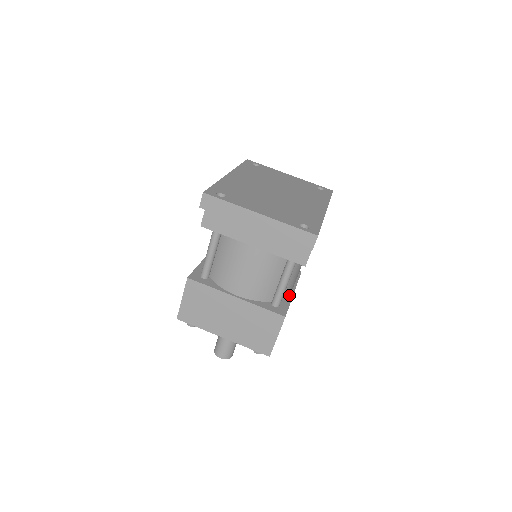
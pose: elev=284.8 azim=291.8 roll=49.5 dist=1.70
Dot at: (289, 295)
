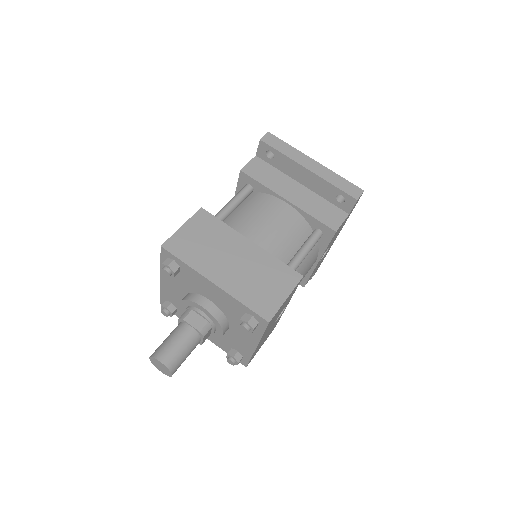
Dot at: occluded
